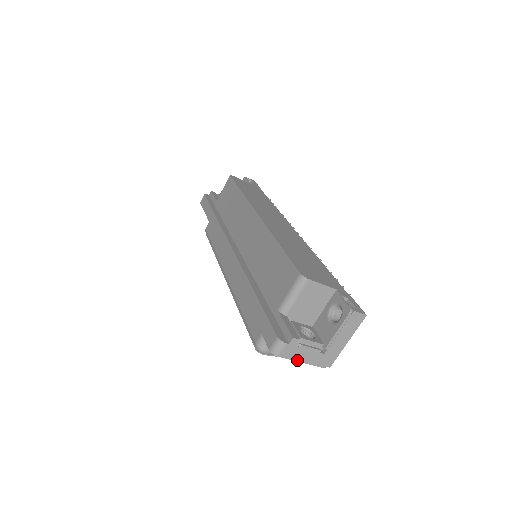
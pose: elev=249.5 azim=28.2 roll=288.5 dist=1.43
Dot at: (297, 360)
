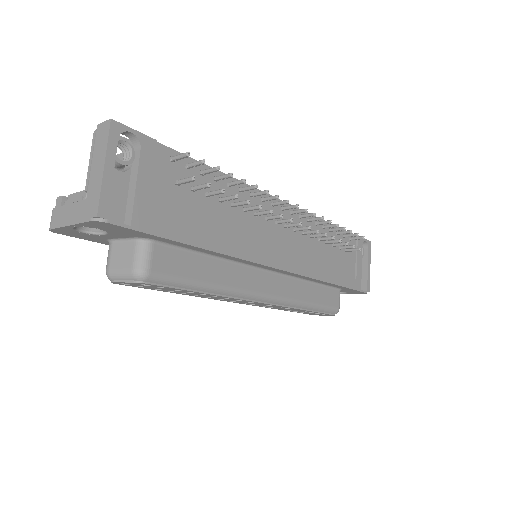
Dot at: (65, 225)
